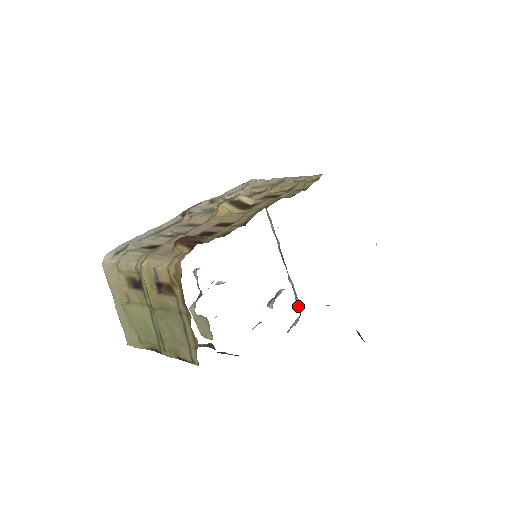
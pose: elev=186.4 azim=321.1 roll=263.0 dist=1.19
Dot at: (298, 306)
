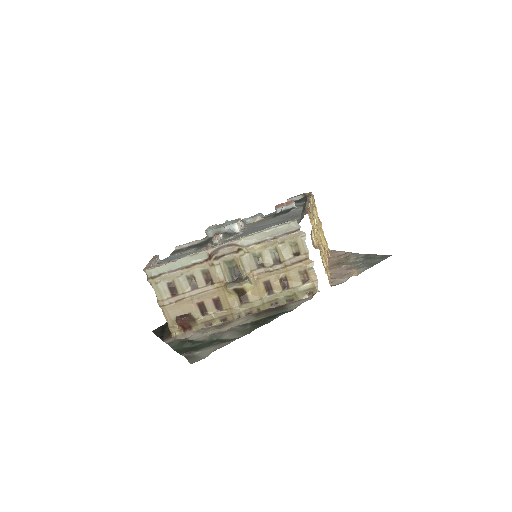
Dot at: occluded
